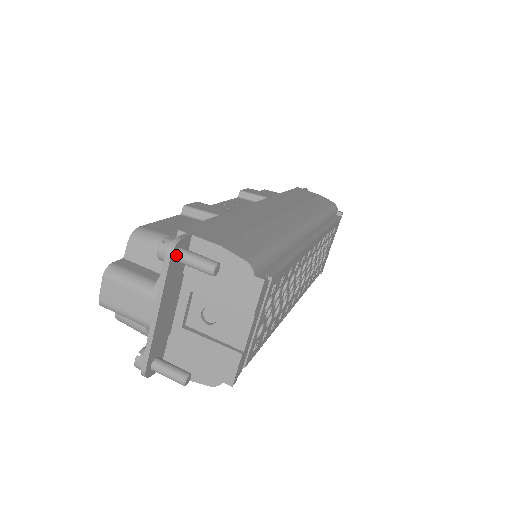
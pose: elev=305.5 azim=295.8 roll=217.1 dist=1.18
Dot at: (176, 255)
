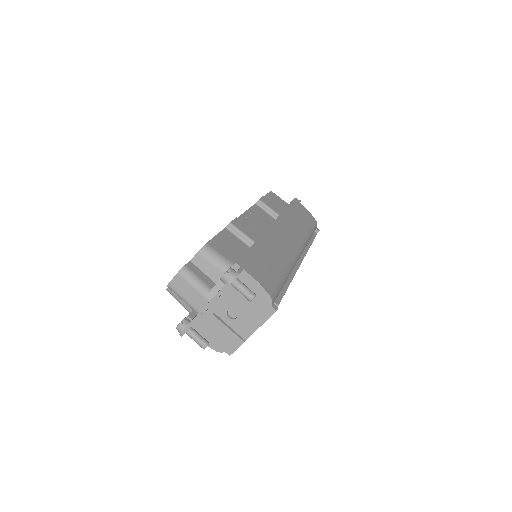
Dot at: (233, 282)
